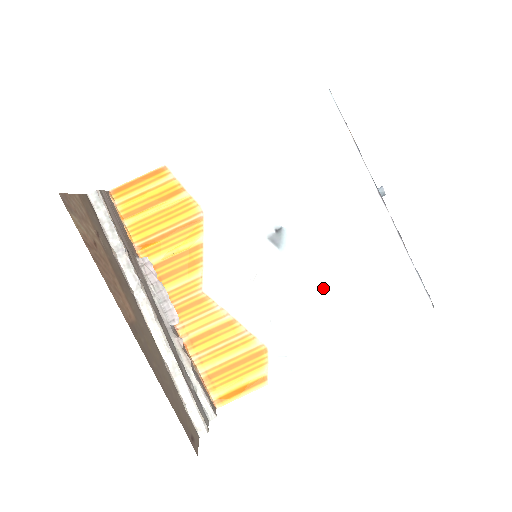
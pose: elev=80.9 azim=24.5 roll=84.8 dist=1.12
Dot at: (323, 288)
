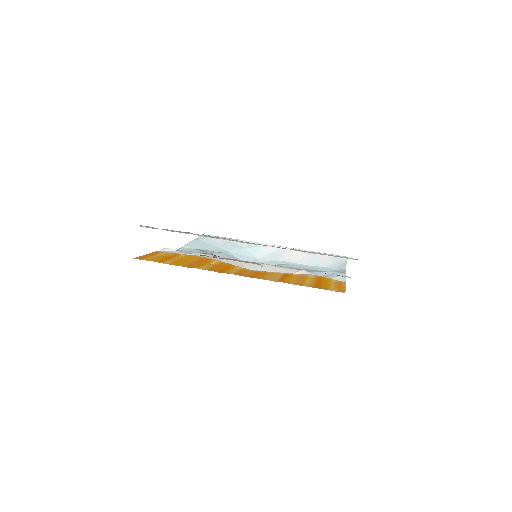
Dot at: occluded
